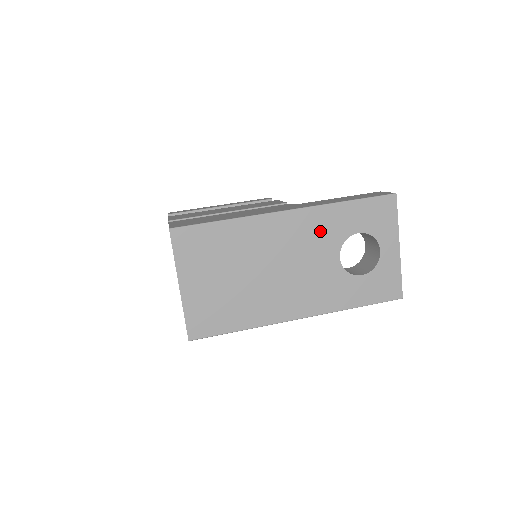
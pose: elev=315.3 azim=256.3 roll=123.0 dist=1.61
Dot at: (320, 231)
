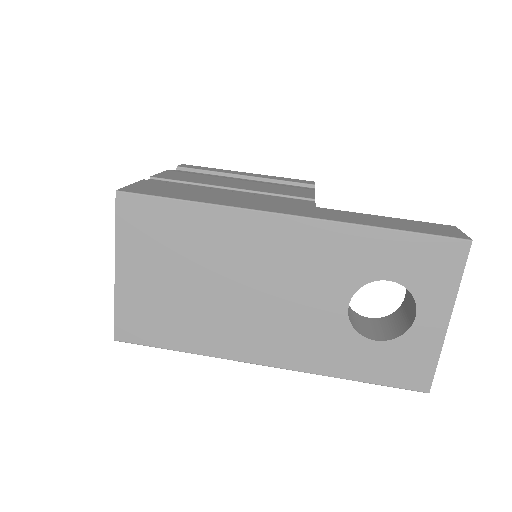
Dot at: (329, 259)
